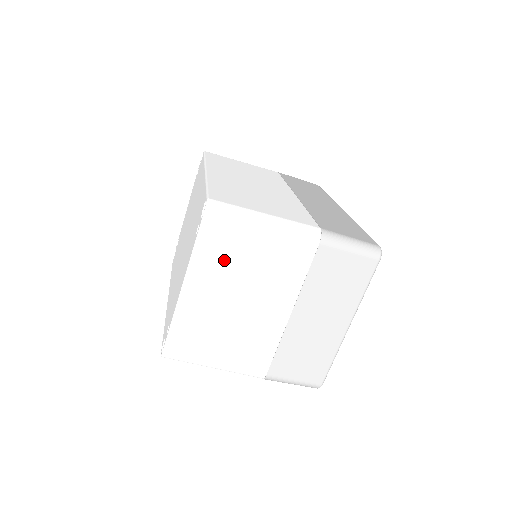
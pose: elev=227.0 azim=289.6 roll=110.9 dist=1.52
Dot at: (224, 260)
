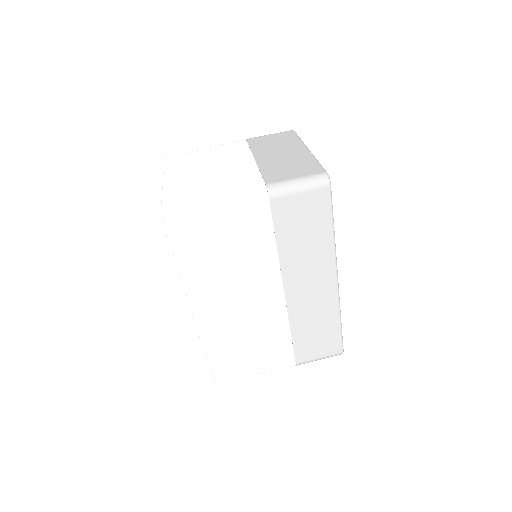
Dot at: (187, 164)
